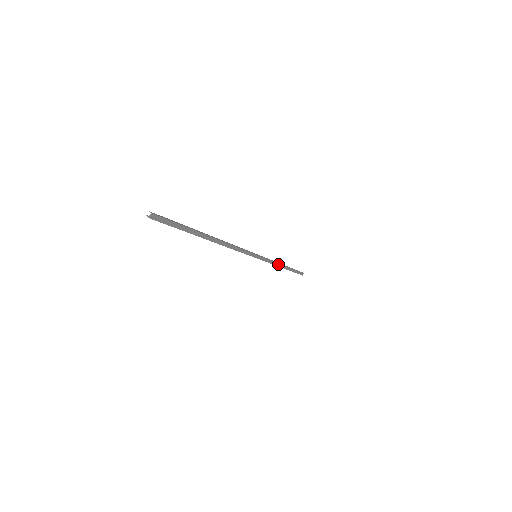
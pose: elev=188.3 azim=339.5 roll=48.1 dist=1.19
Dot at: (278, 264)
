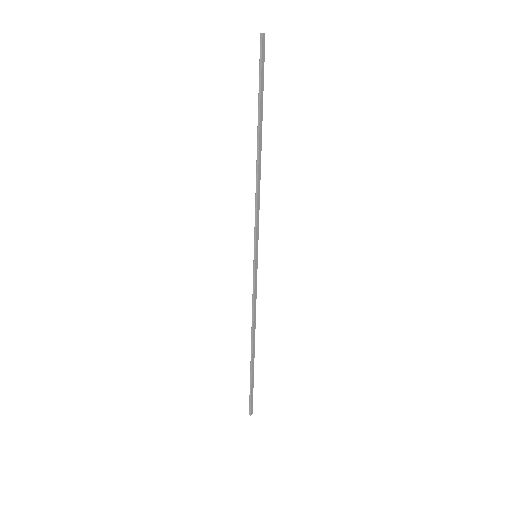
Dot at: (254, 322)
